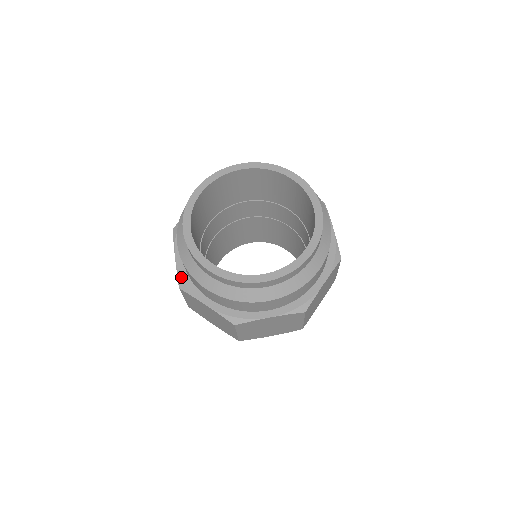
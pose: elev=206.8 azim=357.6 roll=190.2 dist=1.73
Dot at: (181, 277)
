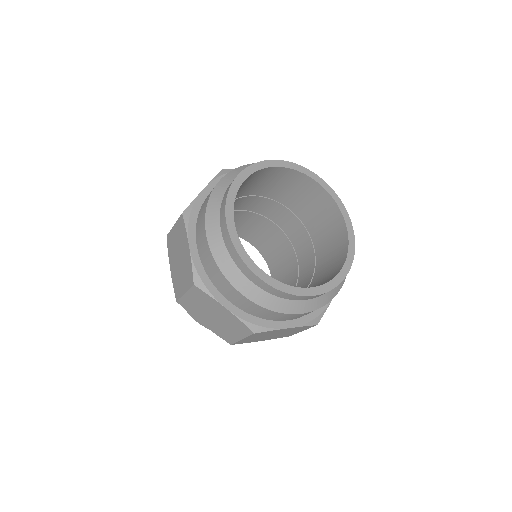
Dot at: (193, 207)
